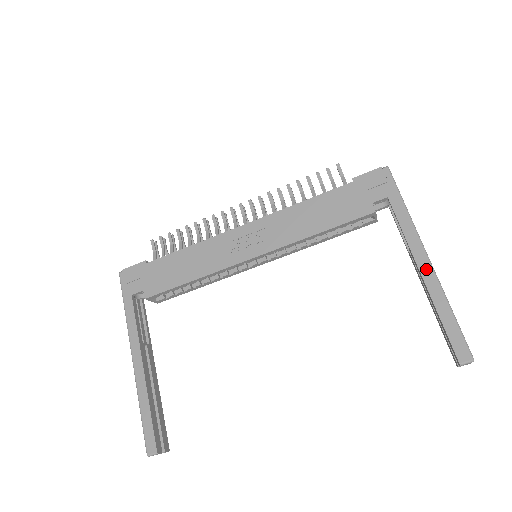
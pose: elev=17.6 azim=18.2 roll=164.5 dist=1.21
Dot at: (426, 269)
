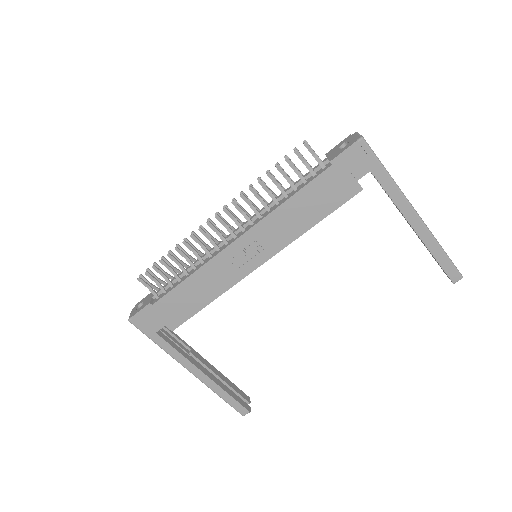
Dot at: (418, 226)
